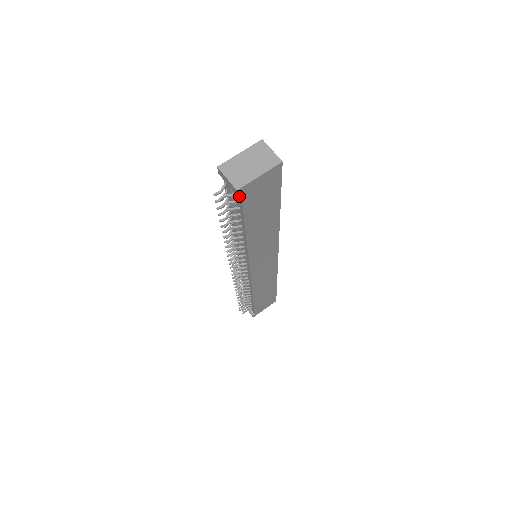
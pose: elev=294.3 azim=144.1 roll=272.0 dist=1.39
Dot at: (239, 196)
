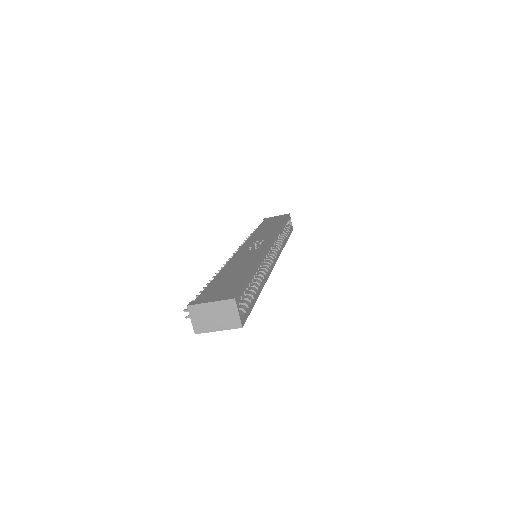
Dot at: occluded
